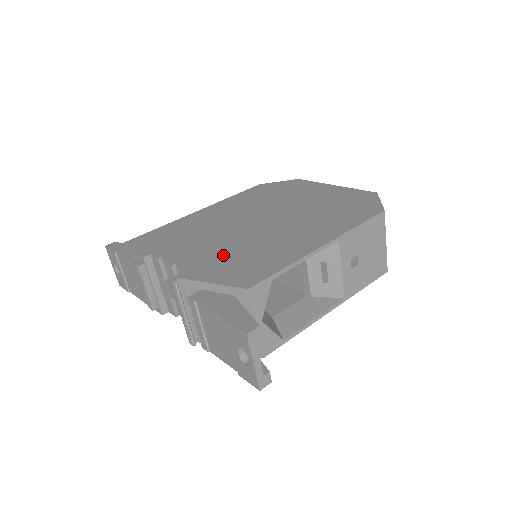
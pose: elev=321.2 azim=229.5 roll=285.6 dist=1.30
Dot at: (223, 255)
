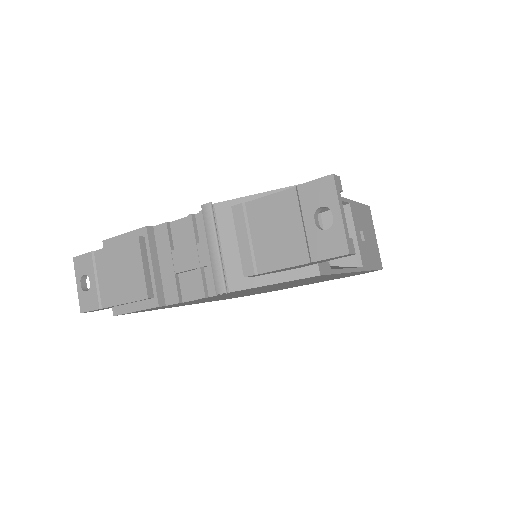
Dot at: occluded
